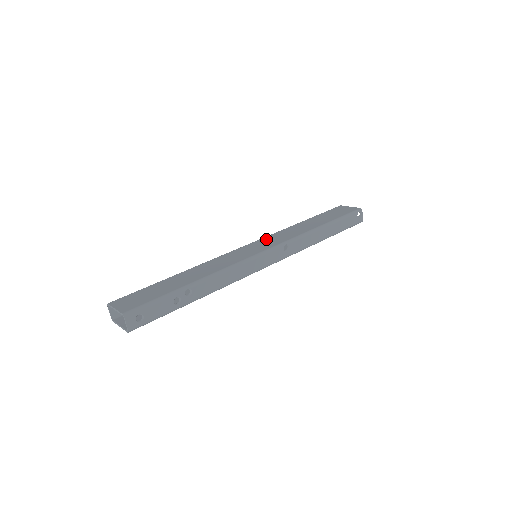
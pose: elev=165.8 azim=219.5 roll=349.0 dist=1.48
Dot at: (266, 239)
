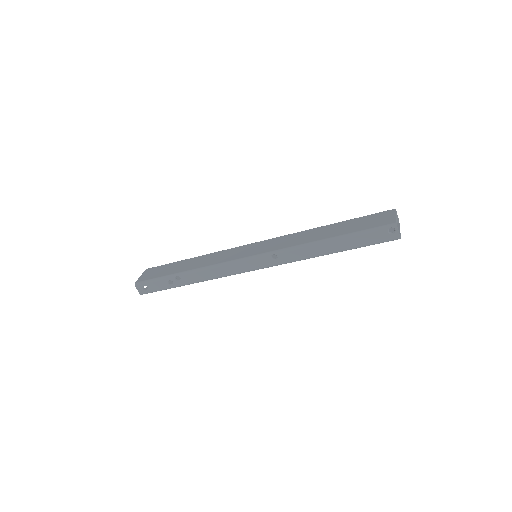
Dot at: (273, 240)
